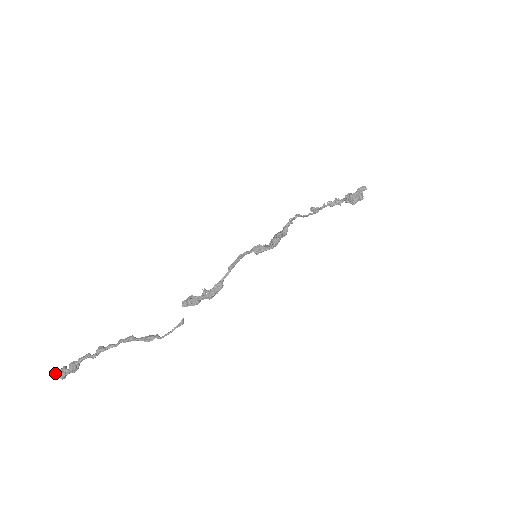
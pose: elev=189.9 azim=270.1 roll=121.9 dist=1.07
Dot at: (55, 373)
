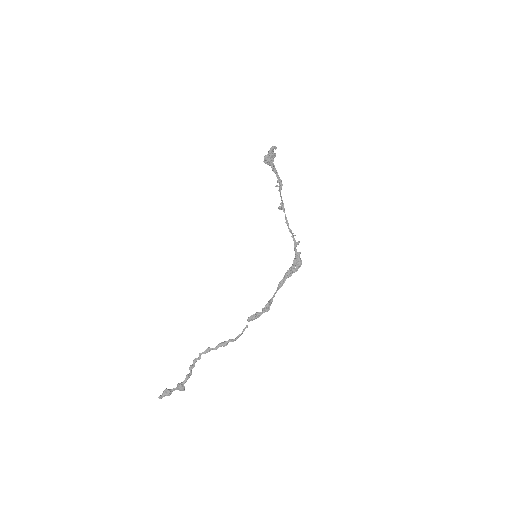
Dot at: (162, 397)
